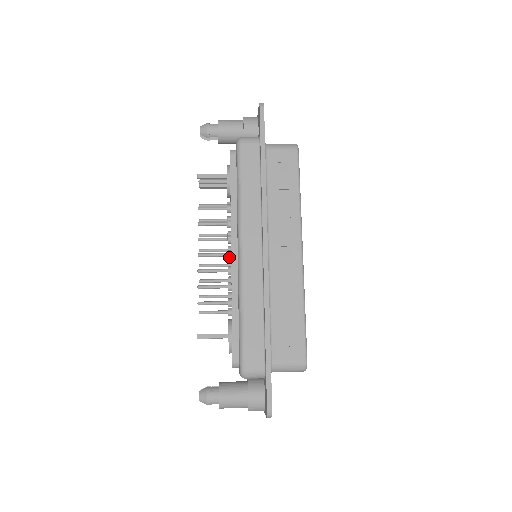
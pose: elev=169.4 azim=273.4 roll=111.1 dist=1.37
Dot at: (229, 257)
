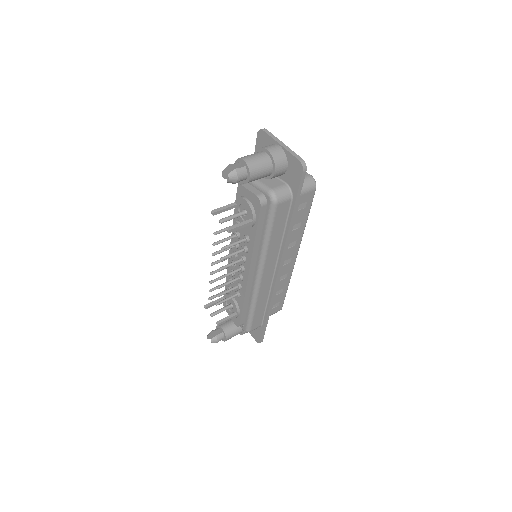
Dot at: (242, 272)
